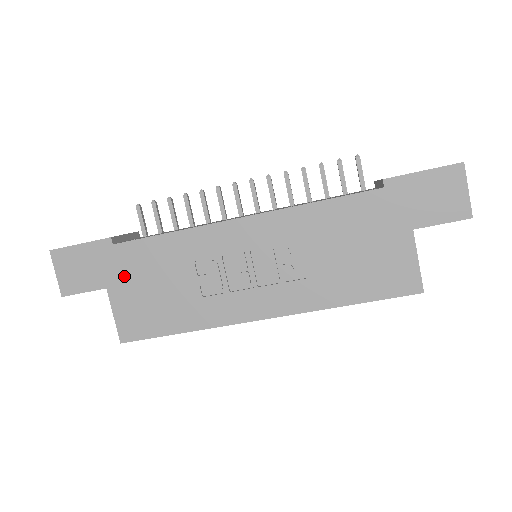
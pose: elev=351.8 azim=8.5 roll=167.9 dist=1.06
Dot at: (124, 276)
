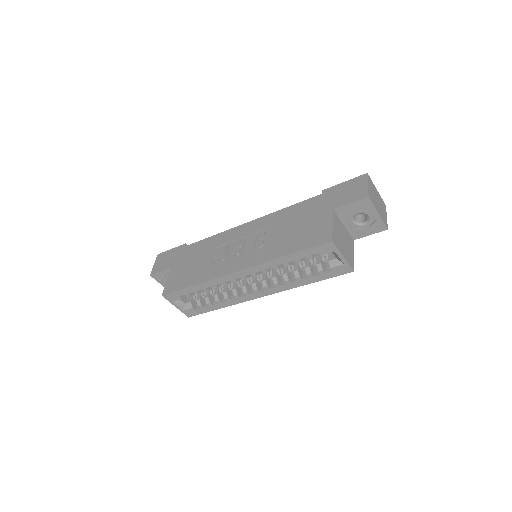
Dot at: (182, 260)
